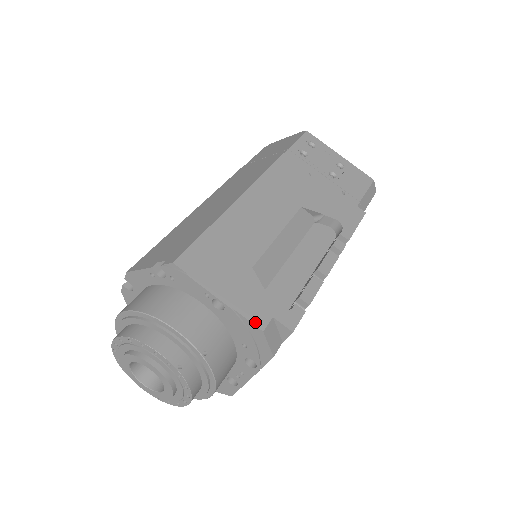
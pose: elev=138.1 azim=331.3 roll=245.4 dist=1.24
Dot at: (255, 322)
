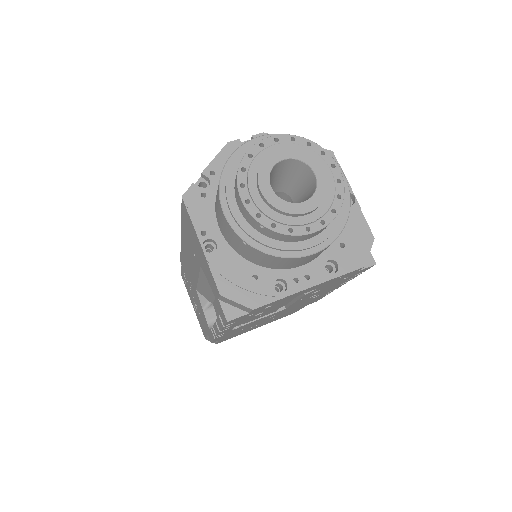
Dot at: (369, 230)
